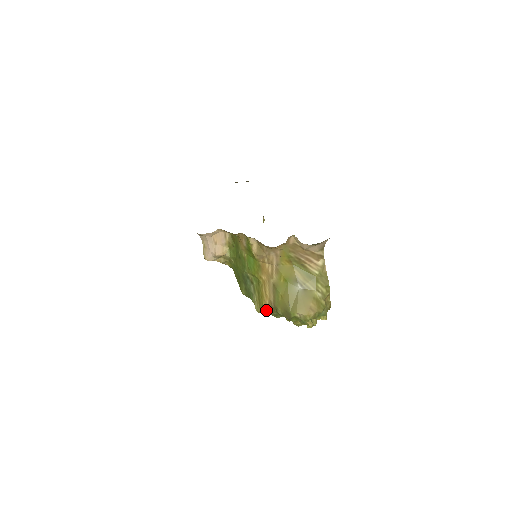
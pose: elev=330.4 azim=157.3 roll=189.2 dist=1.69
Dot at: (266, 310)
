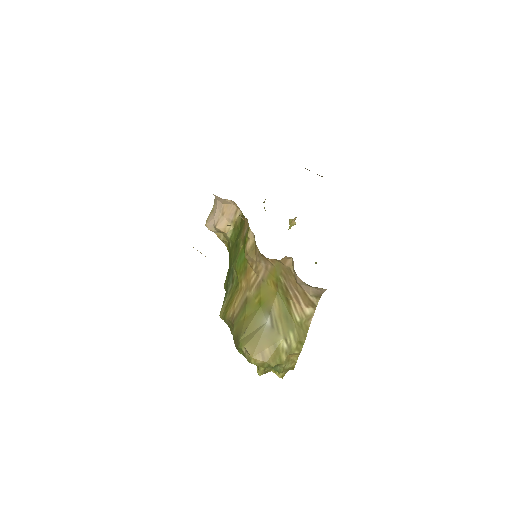
Dot at: (226, 320)
